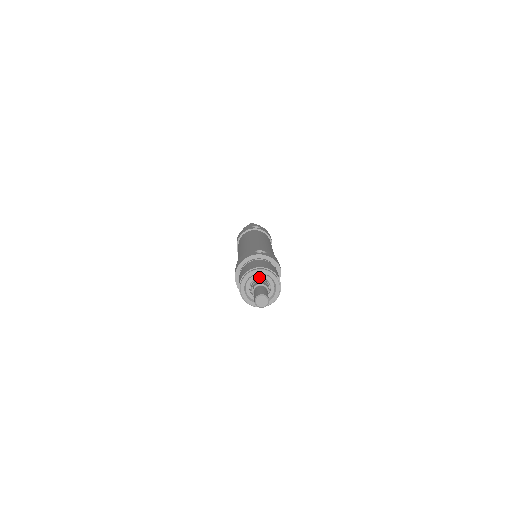
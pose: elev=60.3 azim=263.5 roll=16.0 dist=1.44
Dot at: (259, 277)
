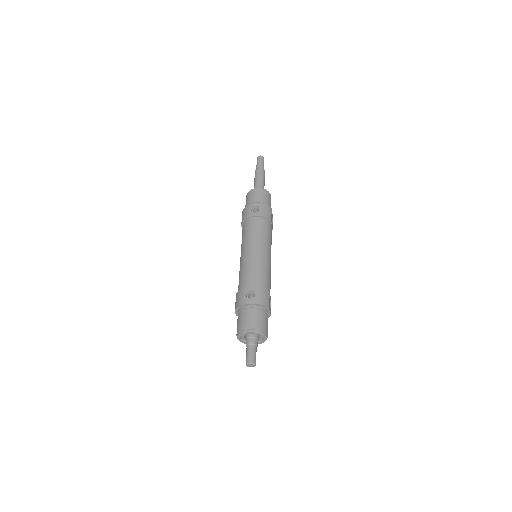
Dot at: (249, 333)
